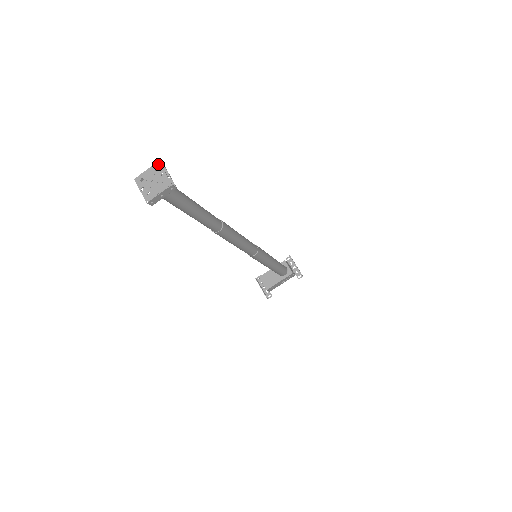
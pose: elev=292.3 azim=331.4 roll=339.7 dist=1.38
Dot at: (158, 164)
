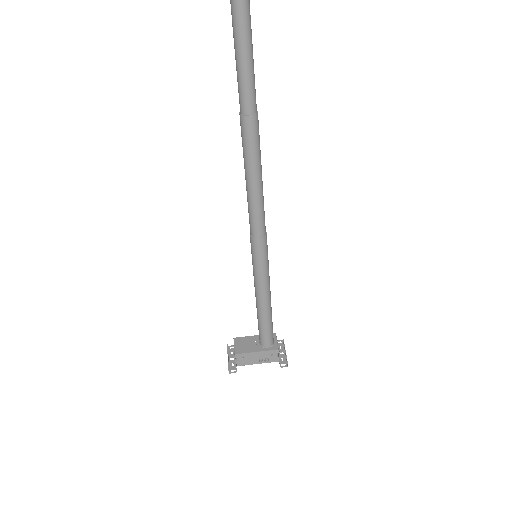
Dot at: out of frame
